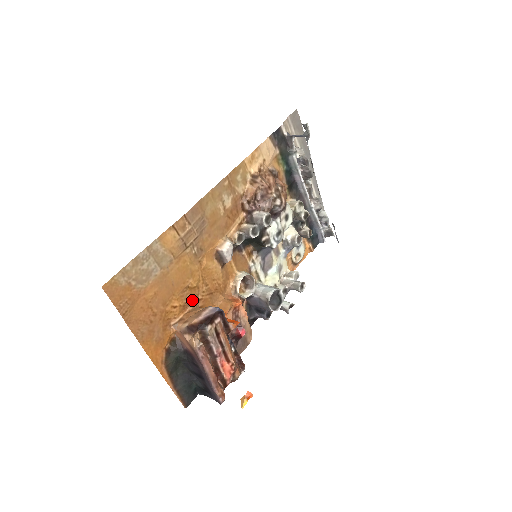
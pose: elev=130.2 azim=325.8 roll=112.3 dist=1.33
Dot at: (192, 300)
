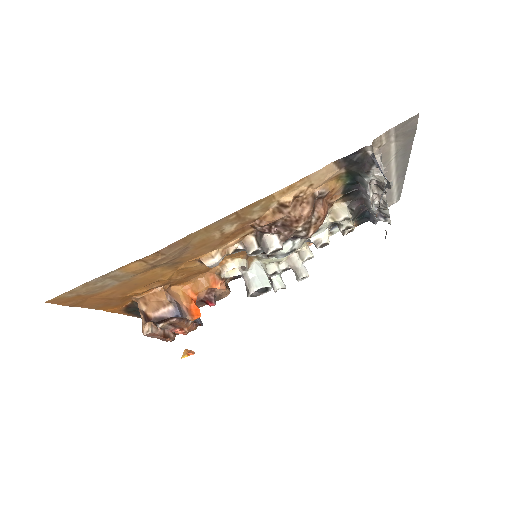
Dot at: (161, 285)
